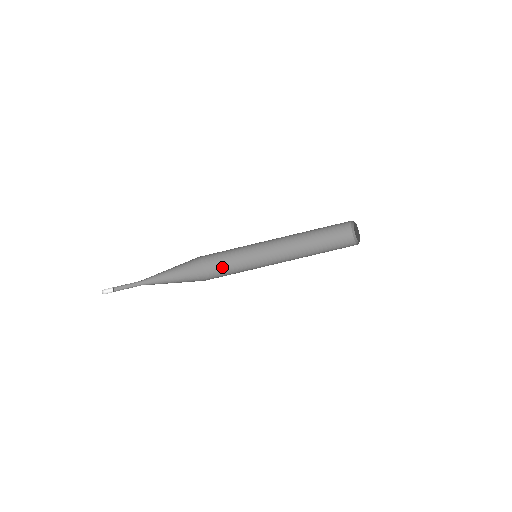
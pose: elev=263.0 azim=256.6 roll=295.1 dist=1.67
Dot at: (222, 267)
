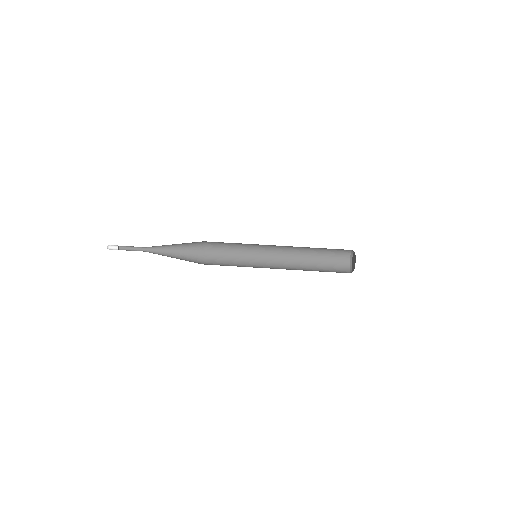
Dot at: (221, 263)
